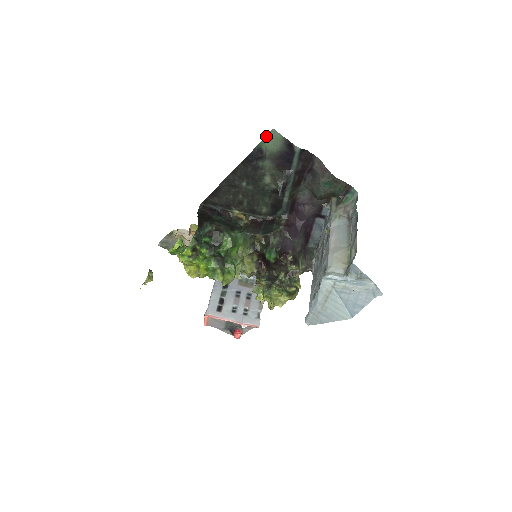
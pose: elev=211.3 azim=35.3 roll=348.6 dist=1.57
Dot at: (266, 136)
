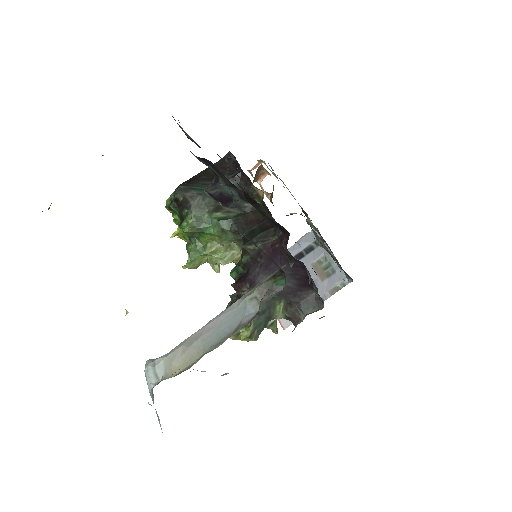
Dot at: occluded
